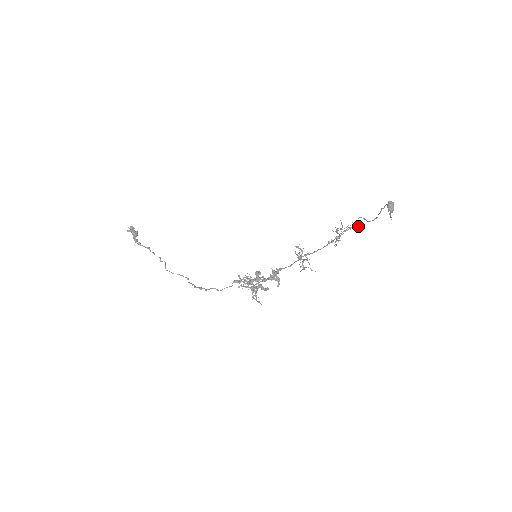
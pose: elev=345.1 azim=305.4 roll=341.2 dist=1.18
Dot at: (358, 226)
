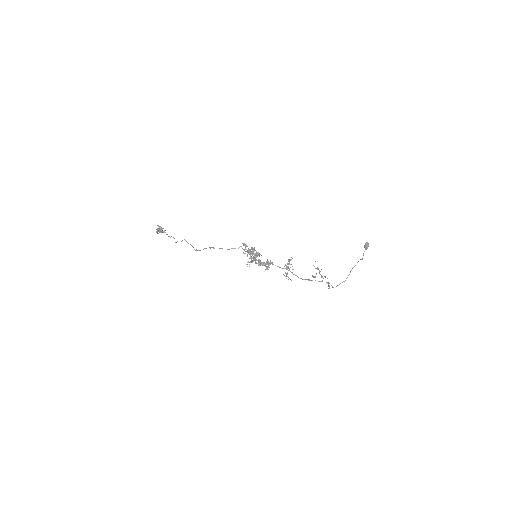
Dot at: occluded
